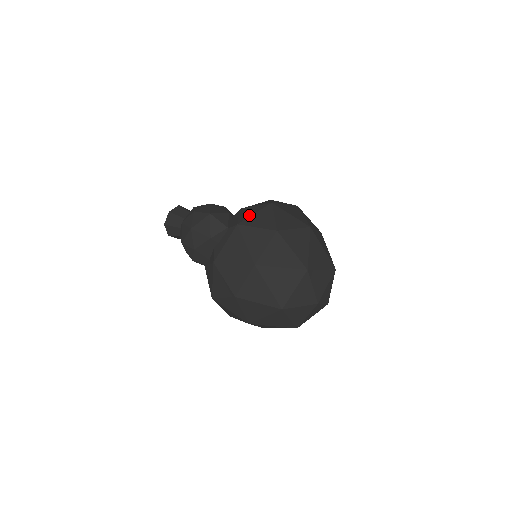
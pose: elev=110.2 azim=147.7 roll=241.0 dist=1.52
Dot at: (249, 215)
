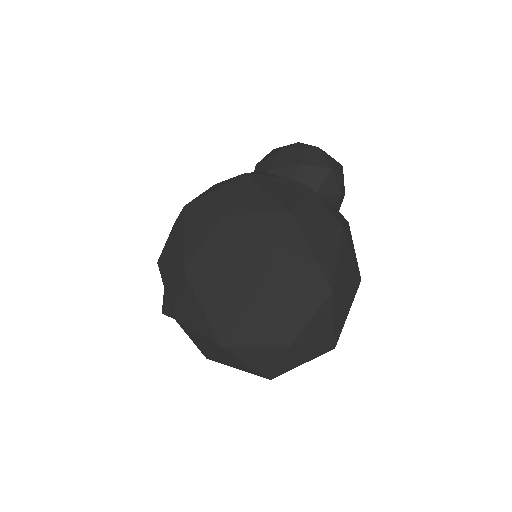
Dot at: occluded
